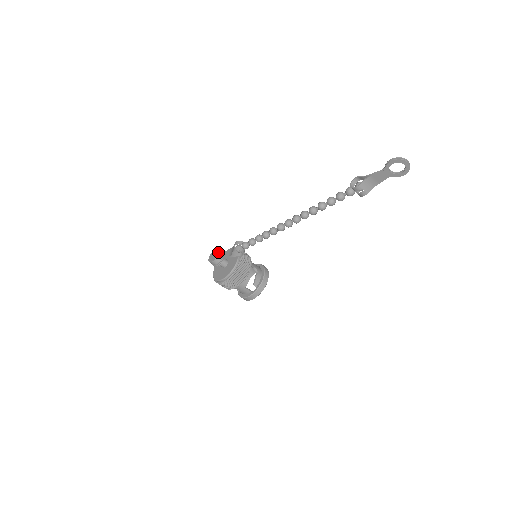
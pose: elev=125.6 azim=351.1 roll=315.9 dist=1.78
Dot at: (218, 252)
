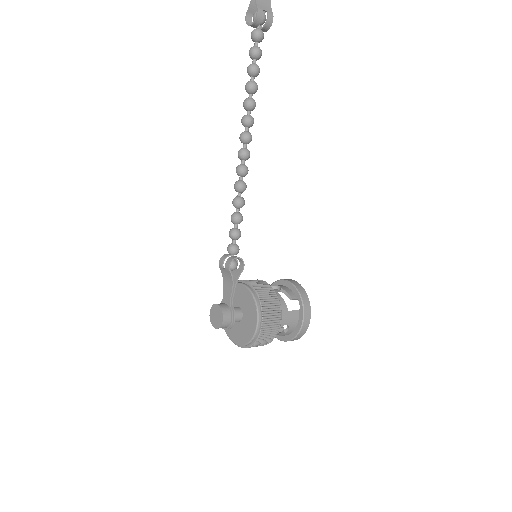
Dot at: (215, 304)
